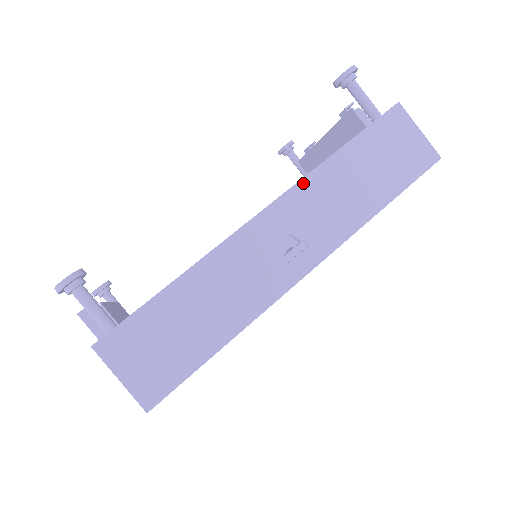
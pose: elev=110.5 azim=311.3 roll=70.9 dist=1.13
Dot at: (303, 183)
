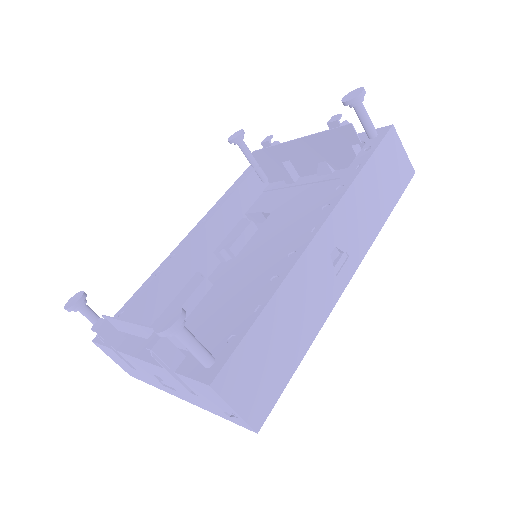
Dot at: (343, 200)
